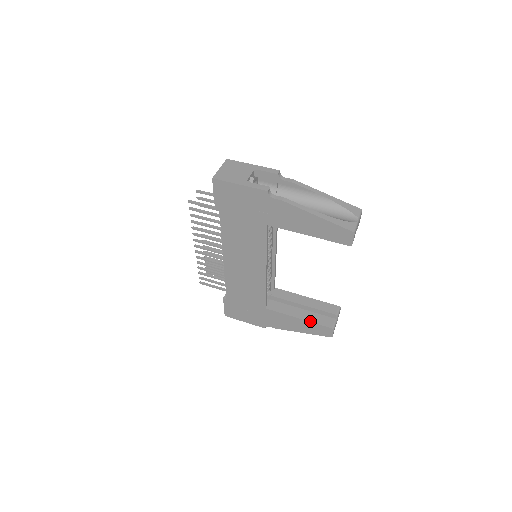
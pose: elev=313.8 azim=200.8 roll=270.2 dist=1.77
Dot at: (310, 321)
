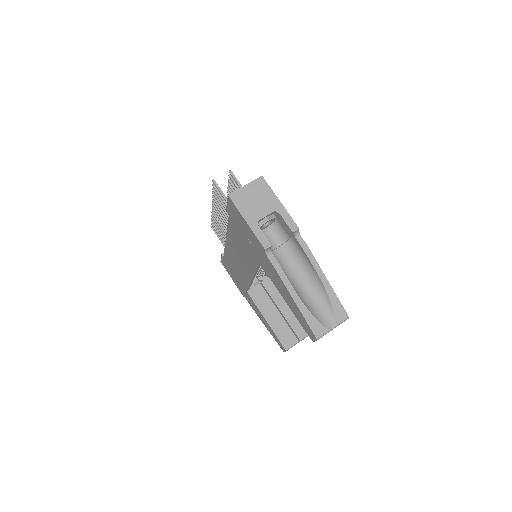
Dot at: (273, 330)
